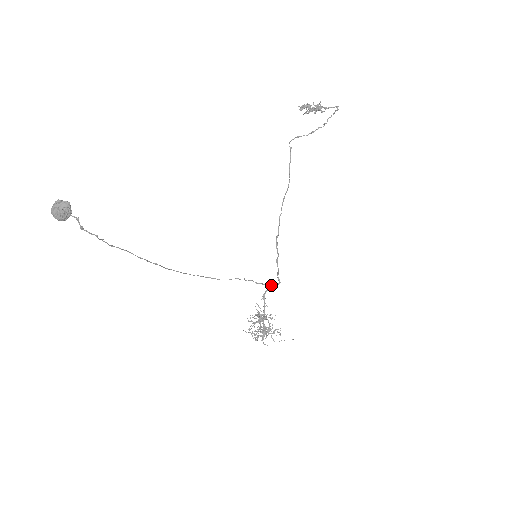
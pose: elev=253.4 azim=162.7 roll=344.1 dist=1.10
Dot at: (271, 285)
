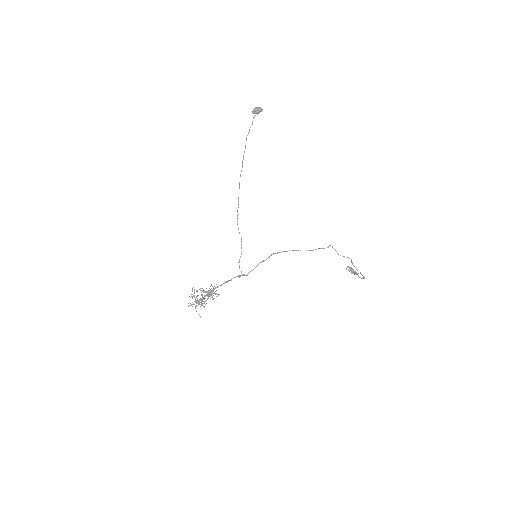
Dot at: occluded
